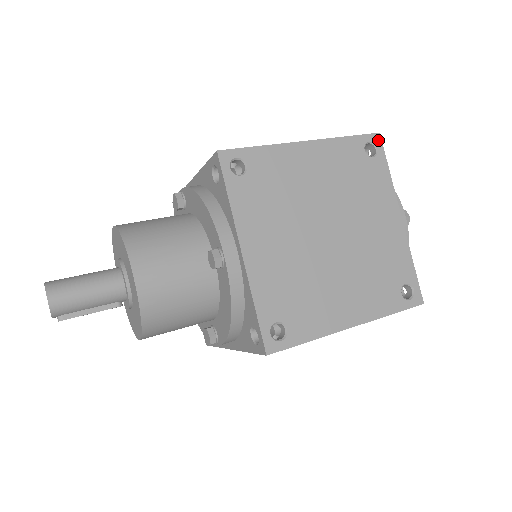
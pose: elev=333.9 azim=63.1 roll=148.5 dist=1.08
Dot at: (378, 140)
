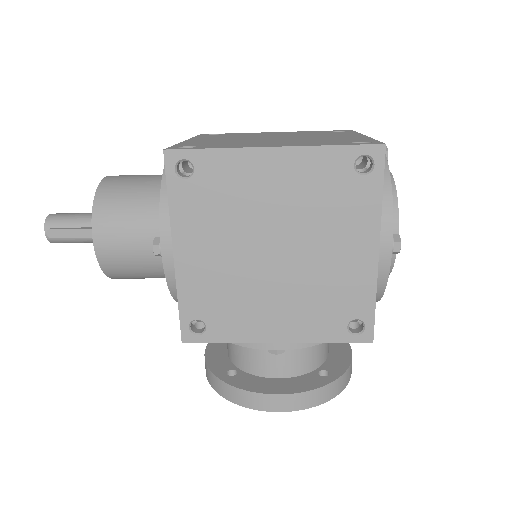
Dot at: occluded
